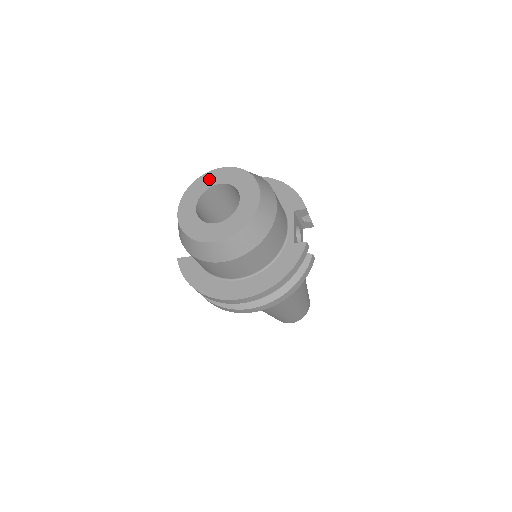
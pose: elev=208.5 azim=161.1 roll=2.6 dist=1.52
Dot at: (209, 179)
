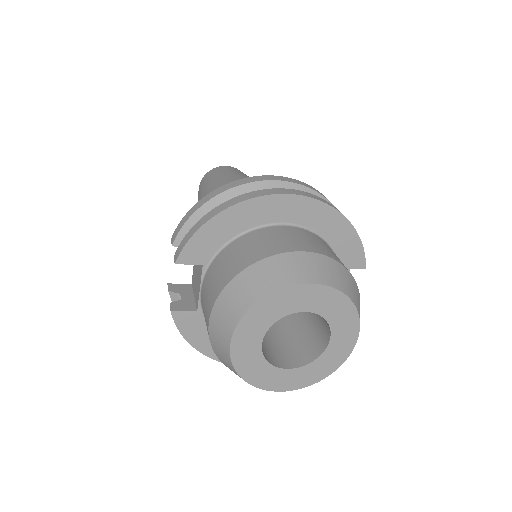
Dot at: (289, 301)
